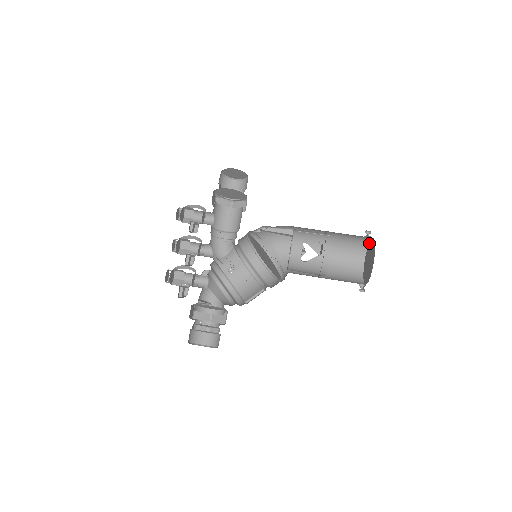
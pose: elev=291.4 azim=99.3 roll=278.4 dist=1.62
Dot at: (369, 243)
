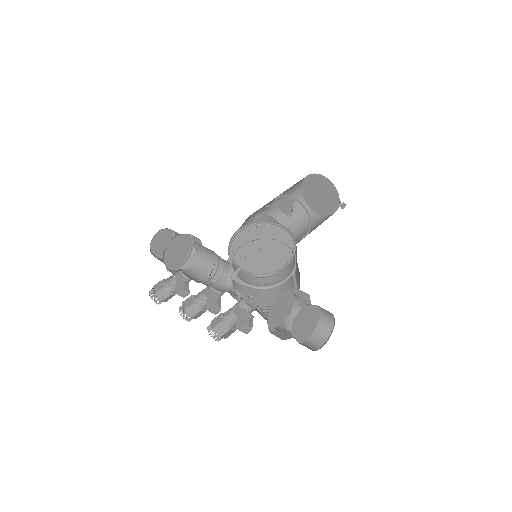
Dot at: (303, 195)
